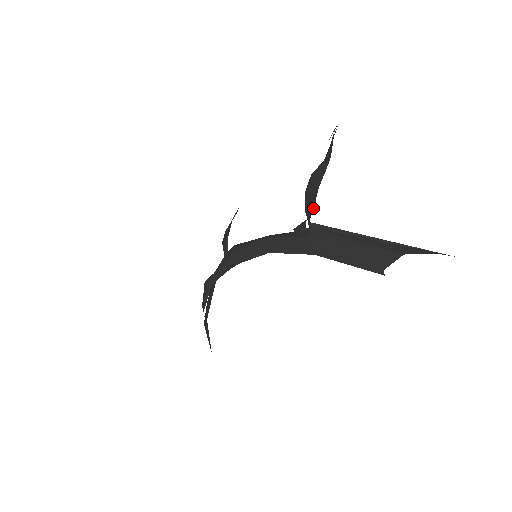
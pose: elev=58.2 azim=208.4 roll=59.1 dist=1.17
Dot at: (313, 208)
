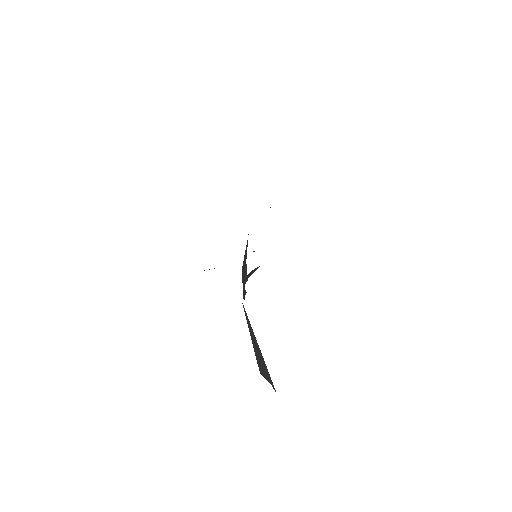
Dot at: occluded
